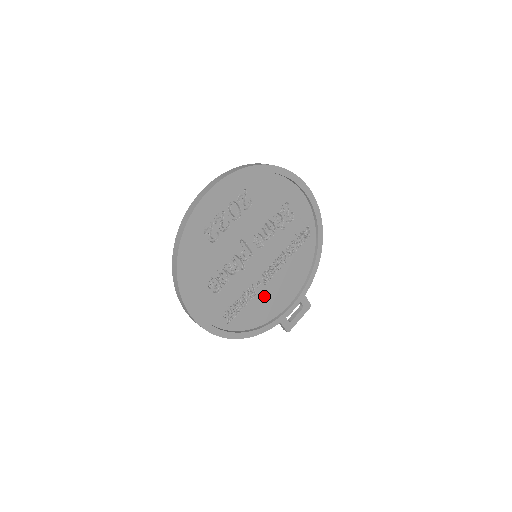
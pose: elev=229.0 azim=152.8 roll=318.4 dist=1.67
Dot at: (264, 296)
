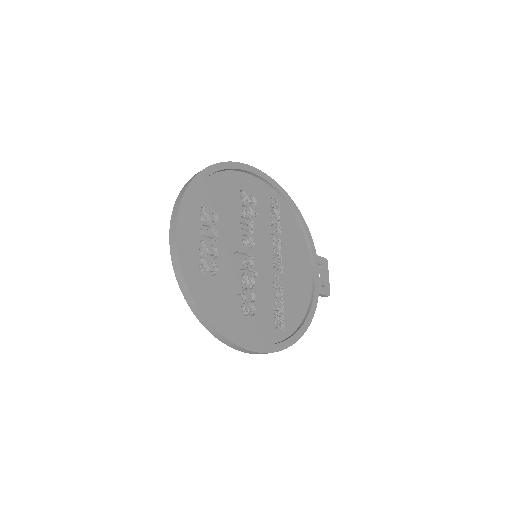
Dot at: (289, 283)
